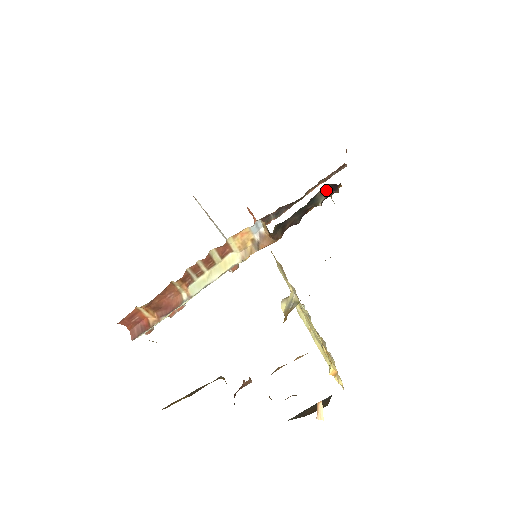
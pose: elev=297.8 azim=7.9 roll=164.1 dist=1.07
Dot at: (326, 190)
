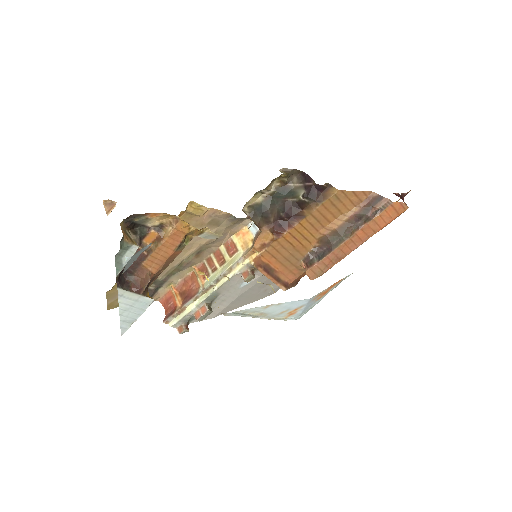
Dot at: (302, 183)
